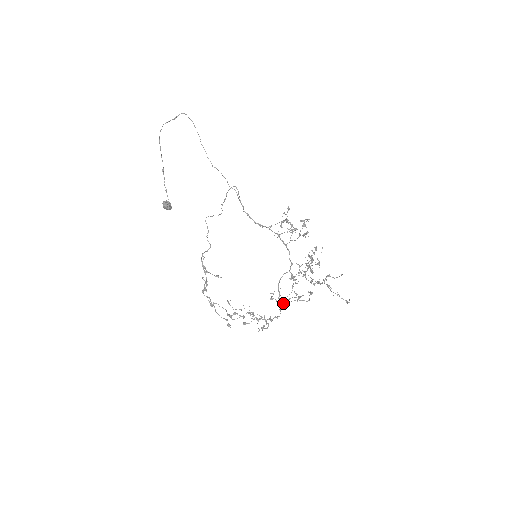
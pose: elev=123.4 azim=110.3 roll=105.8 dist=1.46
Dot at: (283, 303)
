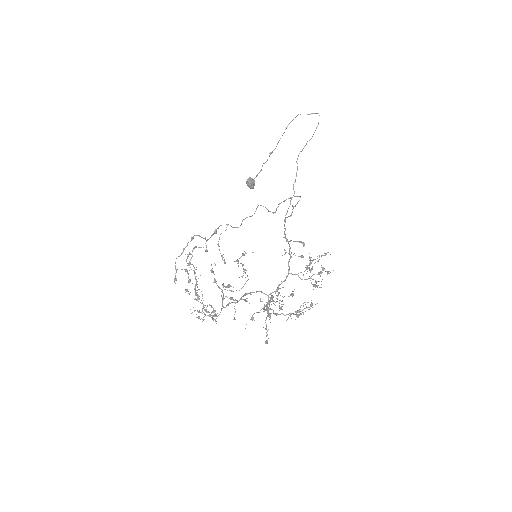
Dot at: (223, 294)
